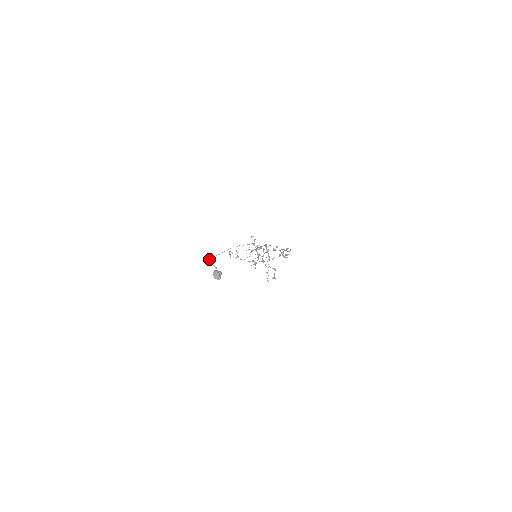
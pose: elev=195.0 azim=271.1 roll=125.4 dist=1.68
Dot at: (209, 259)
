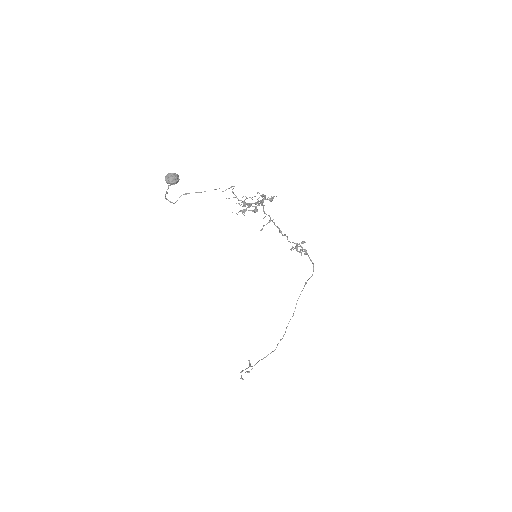
Dot at: (167, 189)
